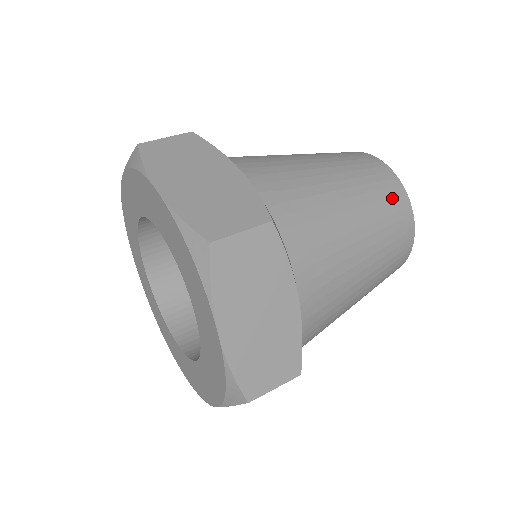
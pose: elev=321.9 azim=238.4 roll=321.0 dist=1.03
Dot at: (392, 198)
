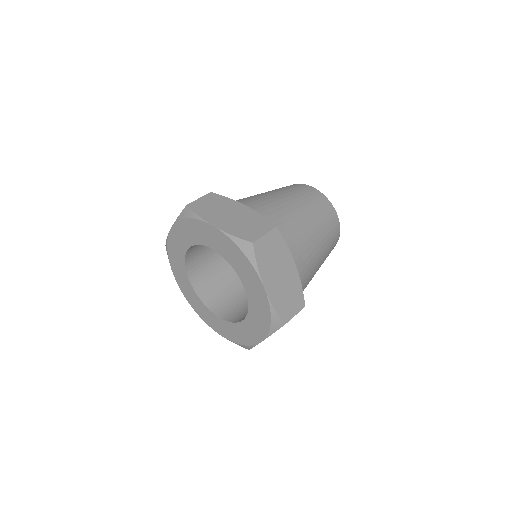
Dot at: (334, 245)
